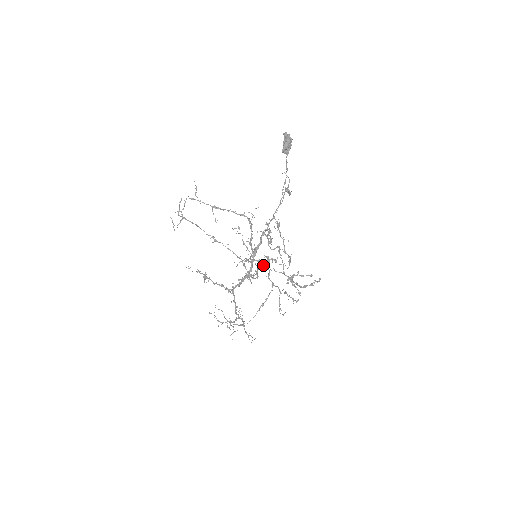
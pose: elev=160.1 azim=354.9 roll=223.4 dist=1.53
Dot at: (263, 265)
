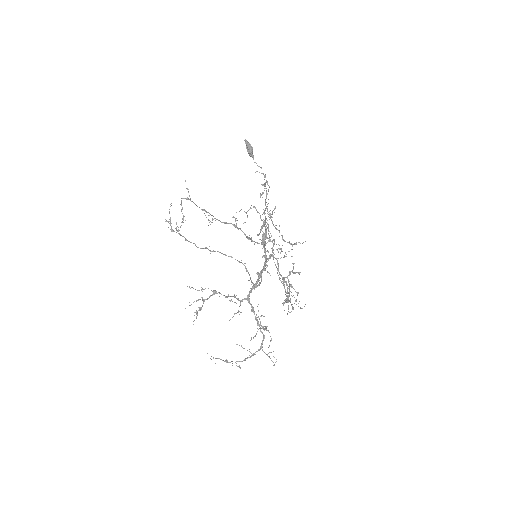
Dot at: occluded
